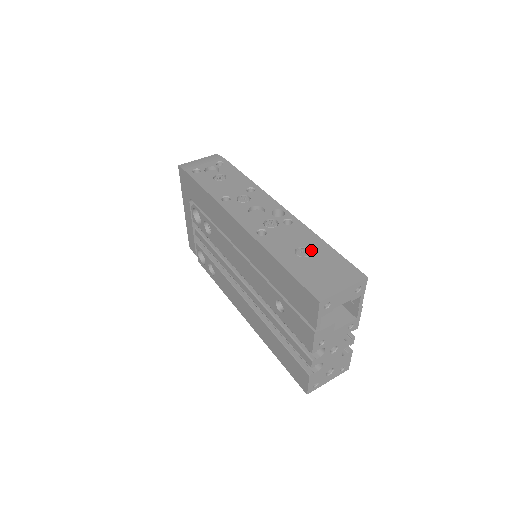
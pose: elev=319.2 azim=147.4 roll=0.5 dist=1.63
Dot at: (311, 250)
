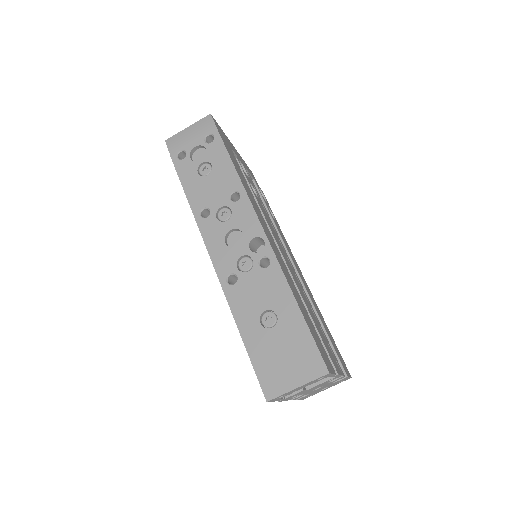
Dot at: (278, 317)
